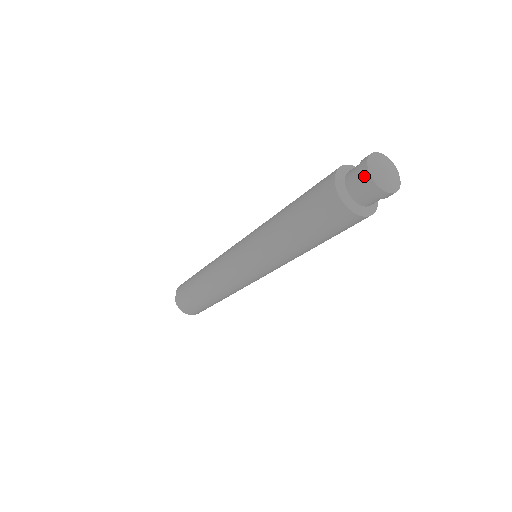
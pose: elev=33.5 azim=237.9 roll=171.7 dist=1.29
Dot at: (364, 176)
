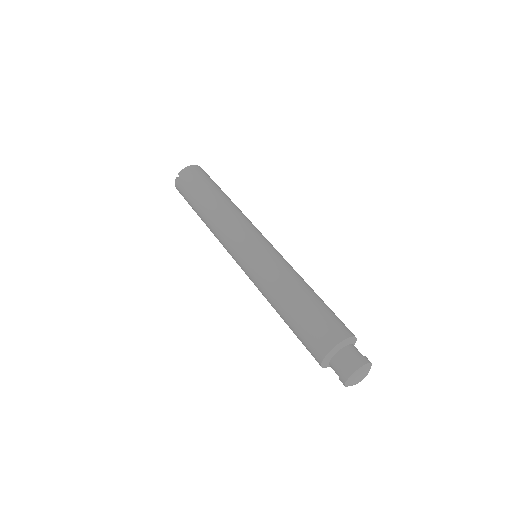
Dot at: (342, 378)
